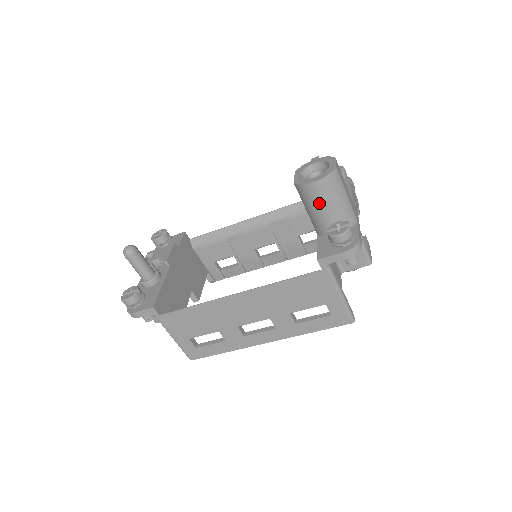
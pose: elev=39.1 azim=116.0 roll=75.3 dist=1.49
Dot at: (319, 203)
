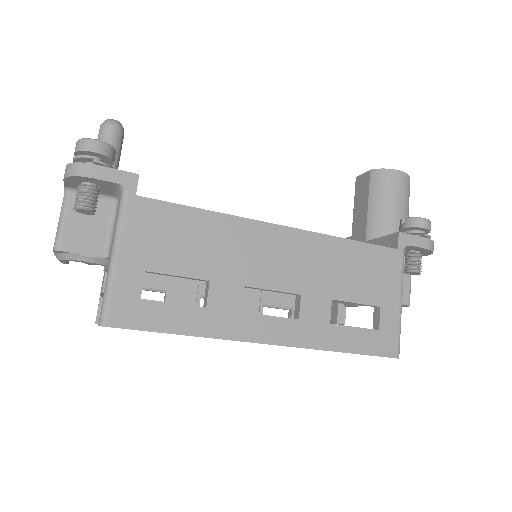
Dot at: (394, 195)
